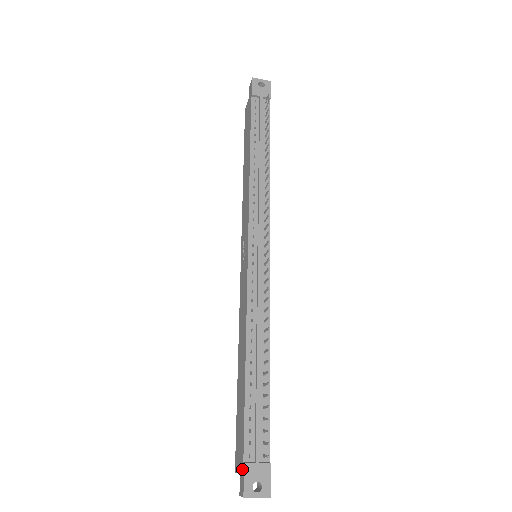
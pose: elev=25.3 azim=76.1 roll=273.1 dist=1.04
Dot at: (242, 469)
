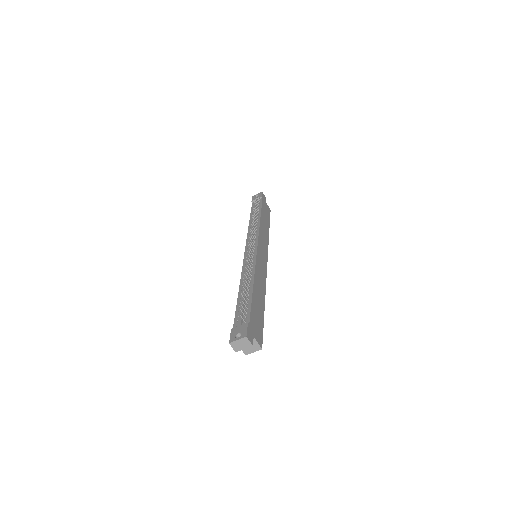
Dot at: occluded
